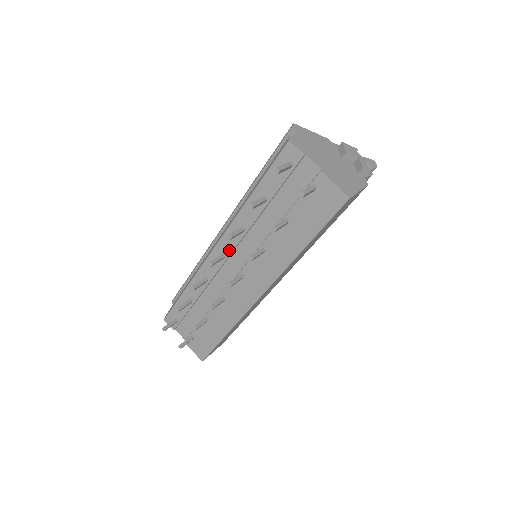
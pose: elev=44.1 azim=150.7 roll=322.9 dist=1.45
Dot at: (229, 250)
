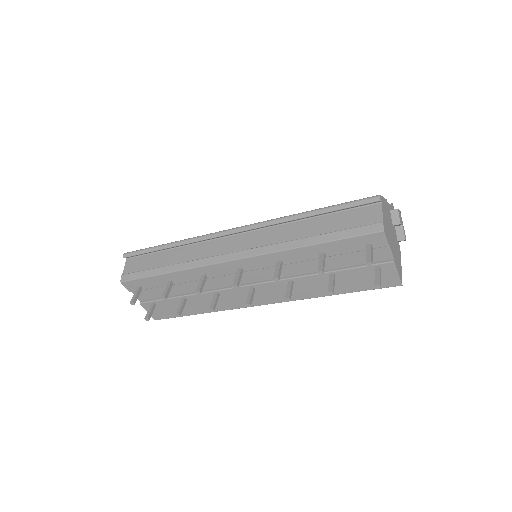
Dot at: (251, 268)
